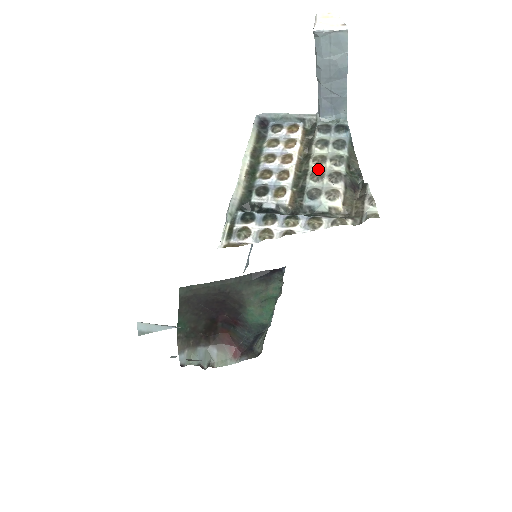
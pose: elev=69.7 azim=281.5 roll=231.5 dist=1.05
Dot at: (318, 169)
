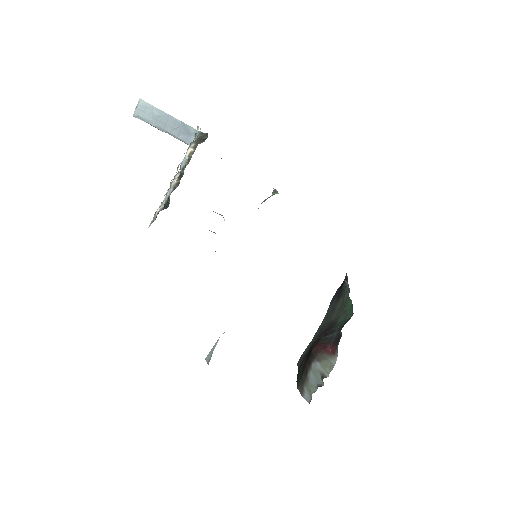
Dot at: occluded
